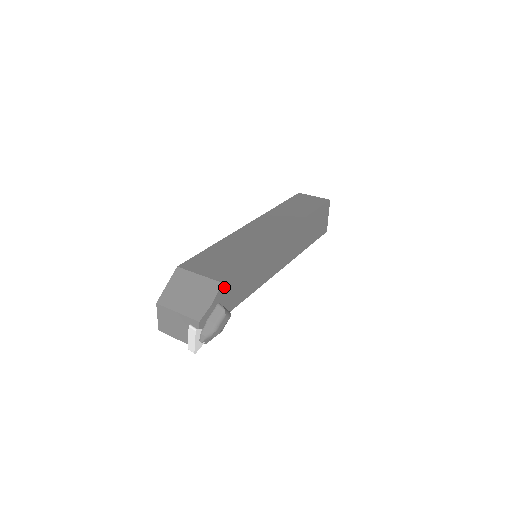
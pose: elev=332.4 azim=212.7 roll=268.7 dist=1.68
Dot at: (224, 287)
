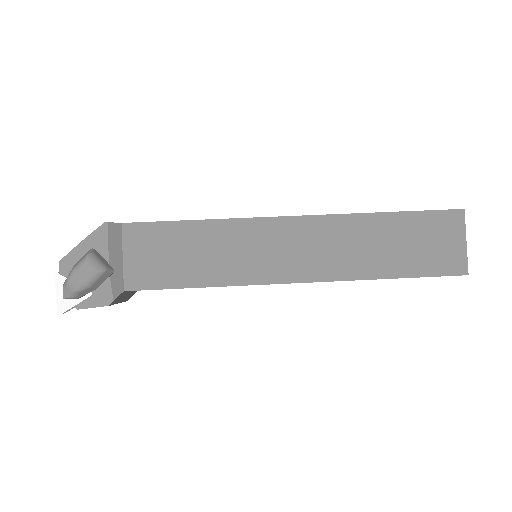
Dot at: (126, 242)
